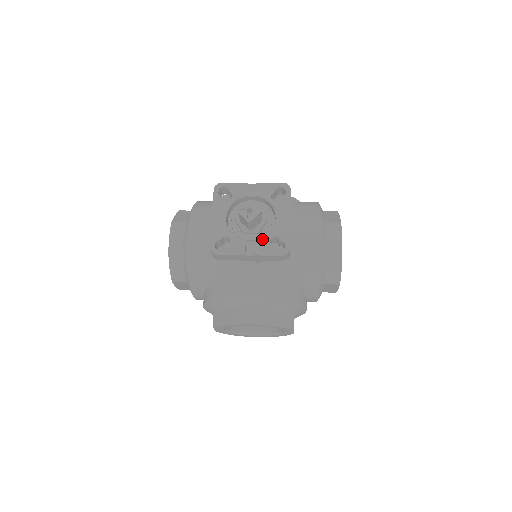
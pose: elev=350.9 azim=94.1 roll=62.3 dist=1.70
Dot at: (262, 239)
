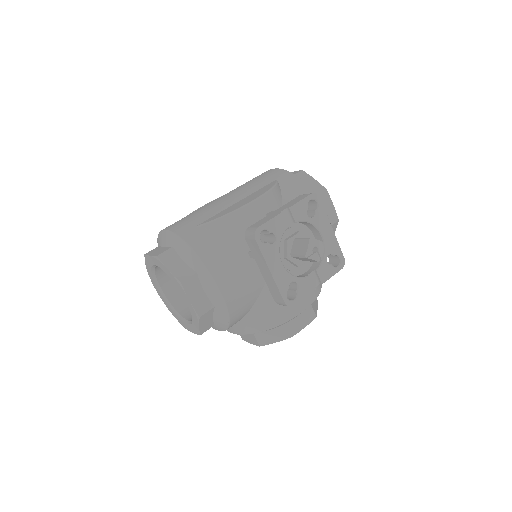
Dot at: (321, 264)
